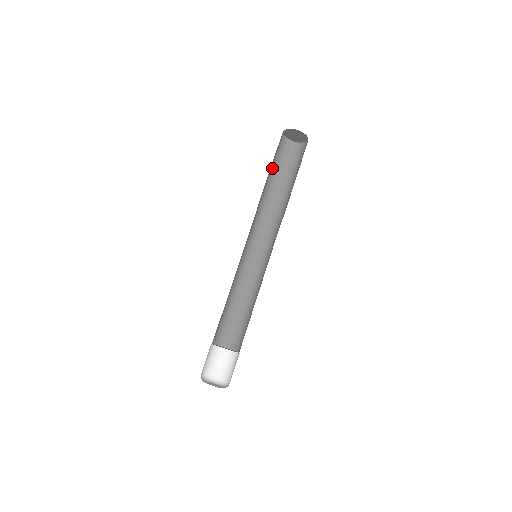
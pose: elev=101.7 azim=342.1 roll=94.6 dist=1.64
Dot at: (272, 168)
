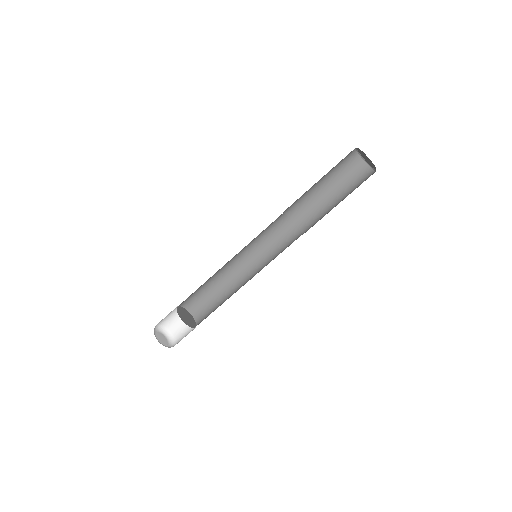
Dot at: (329, 185)
